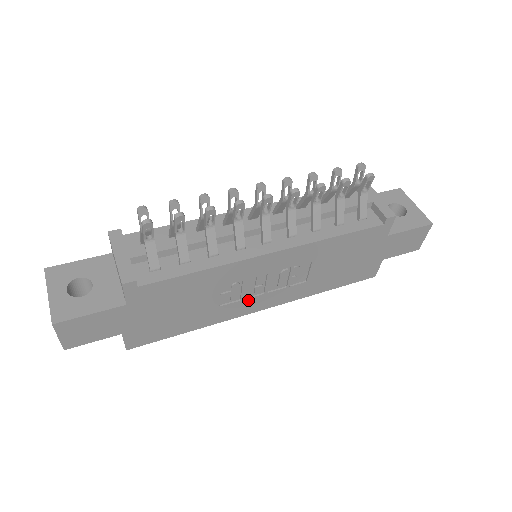
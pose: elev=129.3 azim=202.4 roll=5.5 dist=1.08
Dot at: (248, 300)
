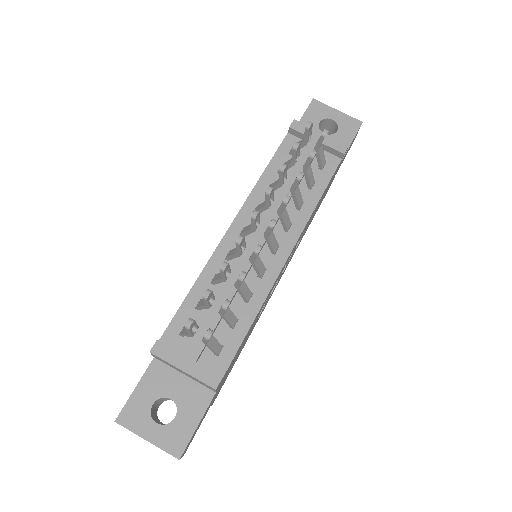
Dot at: (271, 294)
